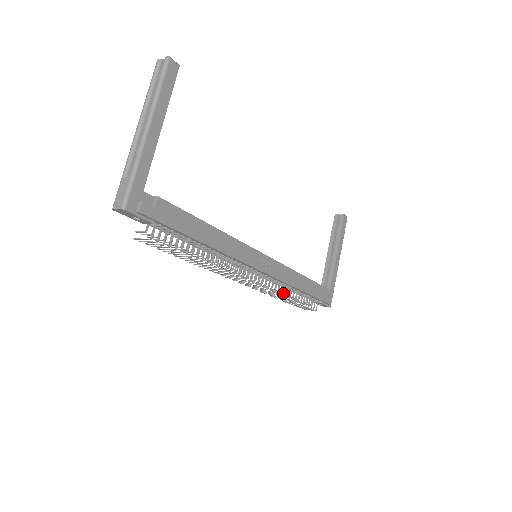
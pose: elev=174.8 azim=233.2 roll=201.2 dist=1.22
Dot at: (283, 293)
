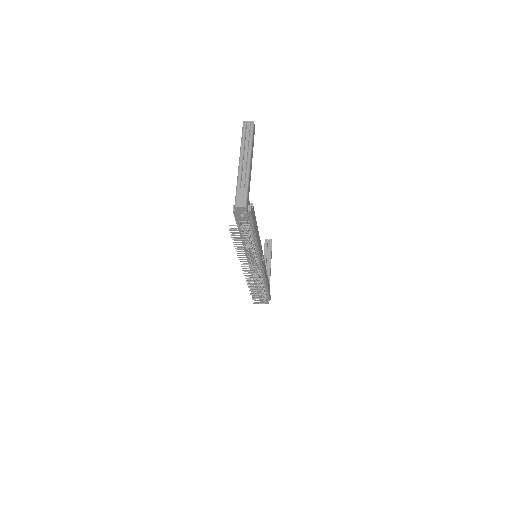
Dot at: (256, 287)
